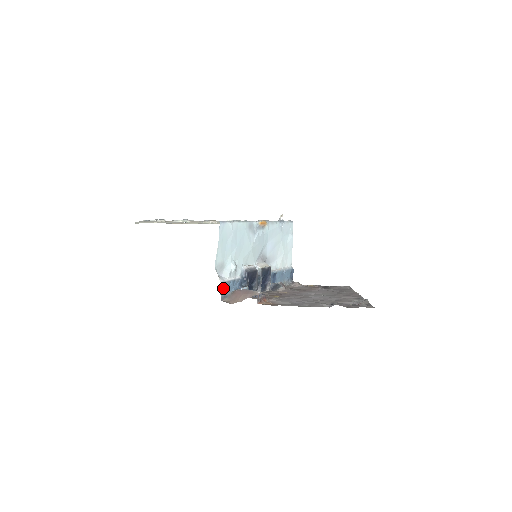
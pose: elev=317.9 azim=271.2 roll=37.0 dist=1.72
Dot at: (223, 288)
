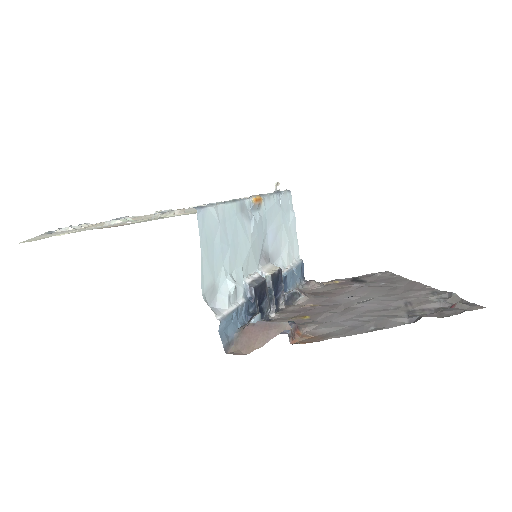
Dot at: (223, 329)
